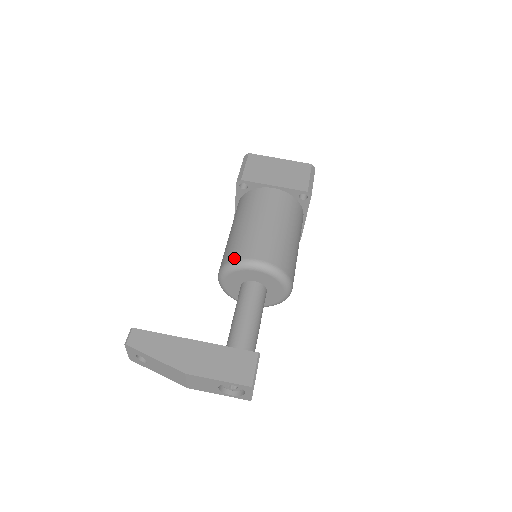
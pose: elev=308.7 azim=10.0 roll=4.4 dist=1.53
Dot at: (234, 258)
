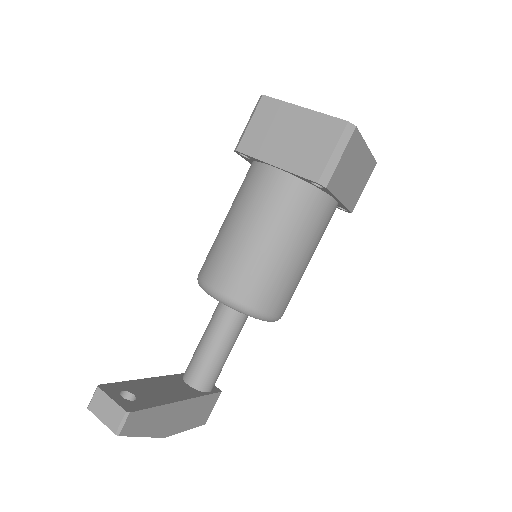
Dot at: (260, 308)
